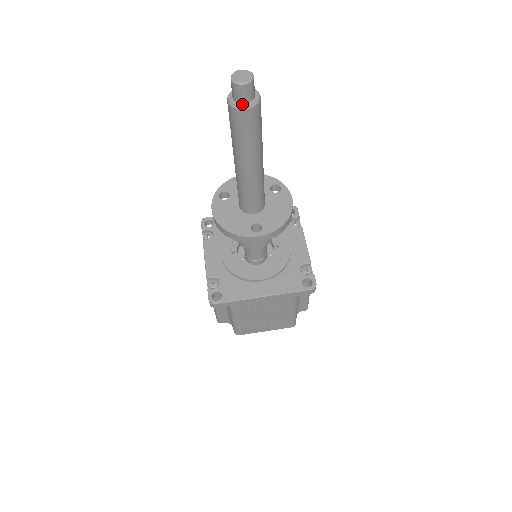
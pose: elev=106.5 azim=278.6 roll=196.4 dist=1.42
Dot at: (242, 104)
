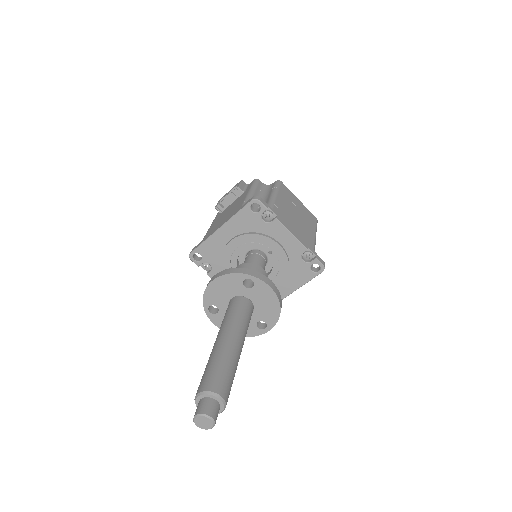
Dot at: occluded
